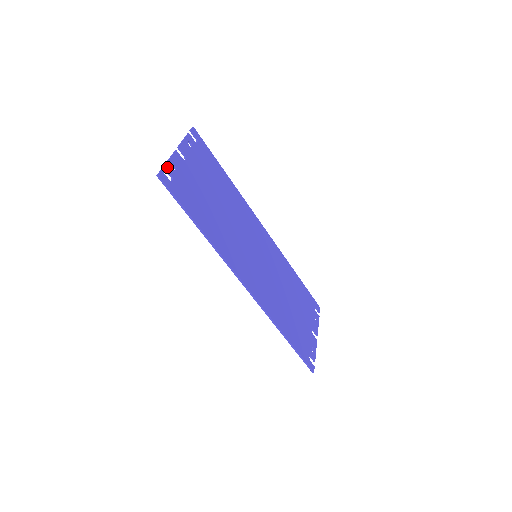
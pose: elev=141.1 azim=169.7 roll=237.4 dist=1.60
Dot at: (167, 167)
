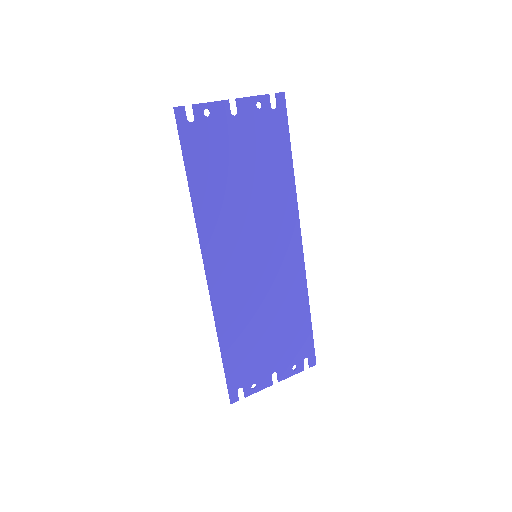
Dot at: (196, 107)
